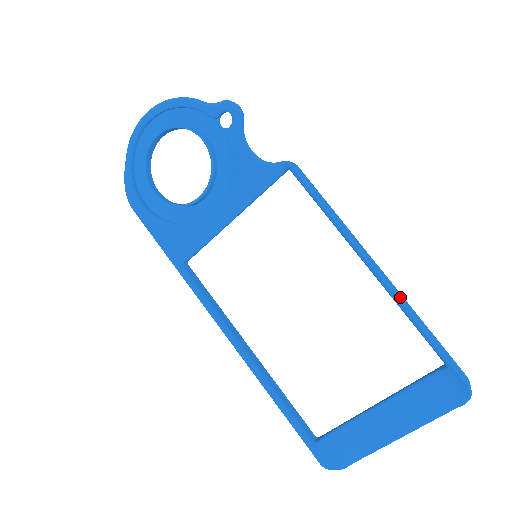
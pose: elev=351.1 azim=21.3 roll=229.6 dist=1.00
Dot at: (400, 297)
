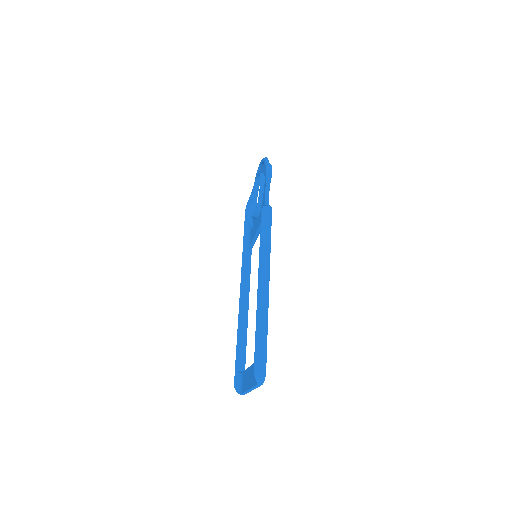
Dot at: (260, 303)
